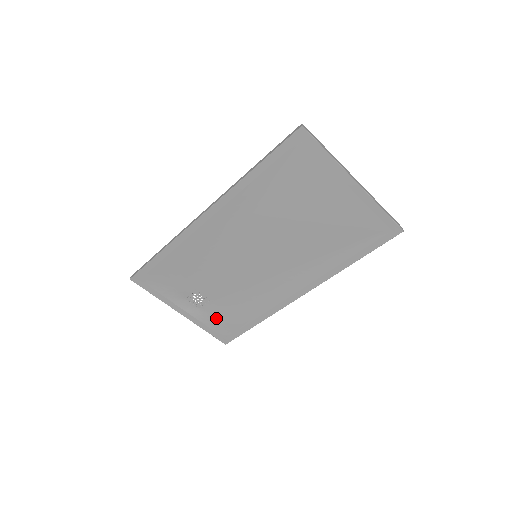
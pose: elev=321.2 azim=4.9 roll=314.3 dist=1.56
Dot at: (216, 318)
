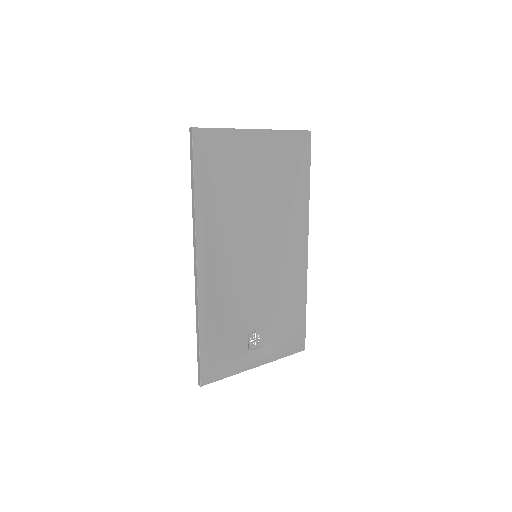
Dot at: (280, 338)
